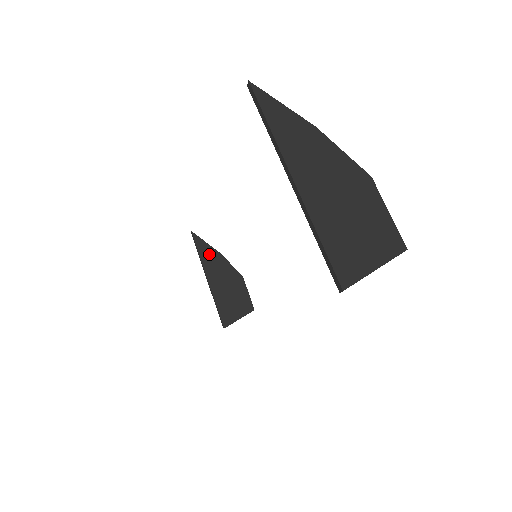
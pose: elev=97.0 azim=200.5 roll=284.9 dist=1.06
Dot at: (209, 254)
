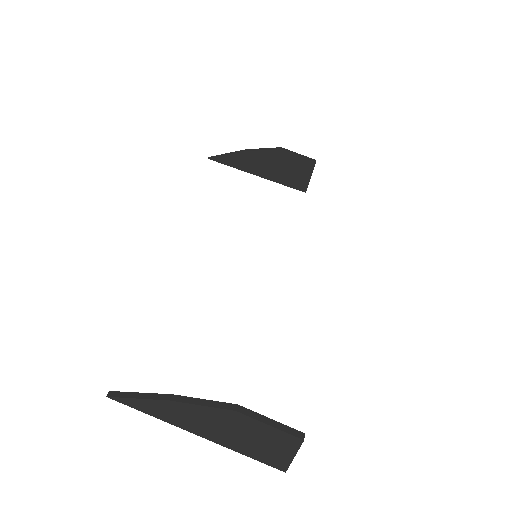
Dot at: (239, 160)
